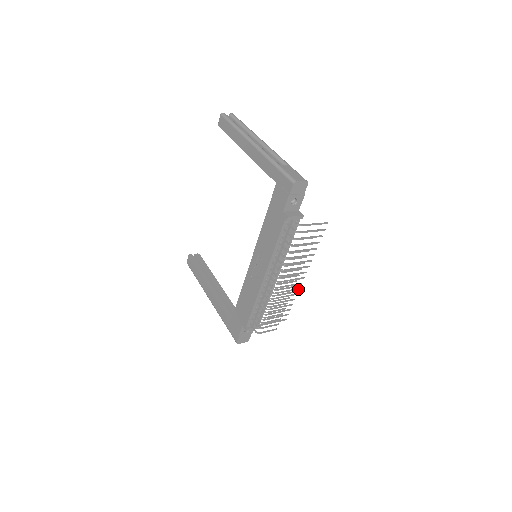
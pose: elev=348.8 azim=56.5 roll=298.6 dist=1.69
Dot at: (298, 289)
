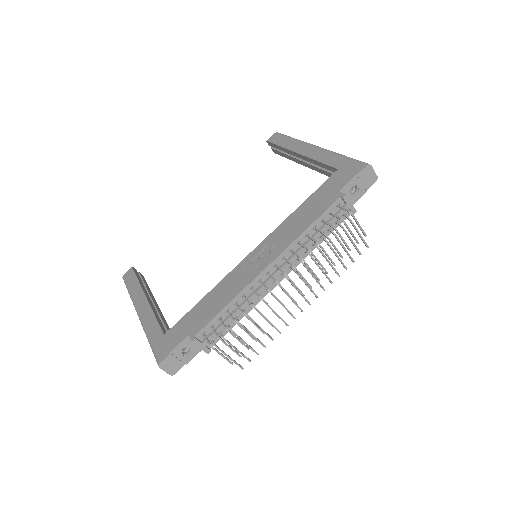
Dot at: (286, 324)
